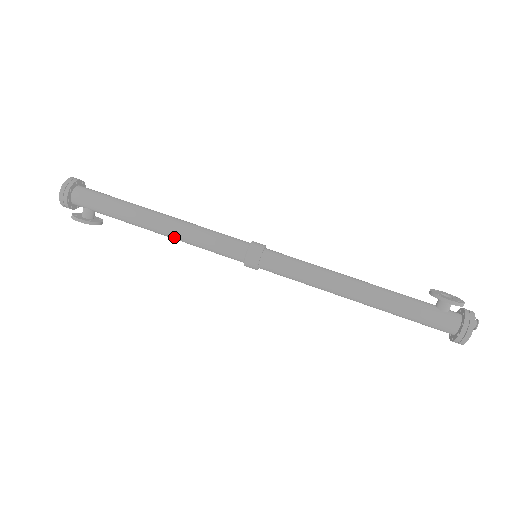
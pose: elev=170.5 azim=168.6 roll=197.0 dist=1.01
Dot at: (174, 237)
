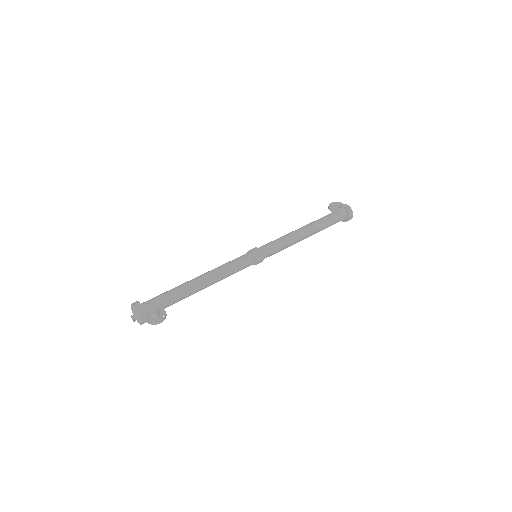
Dot at: occluded
